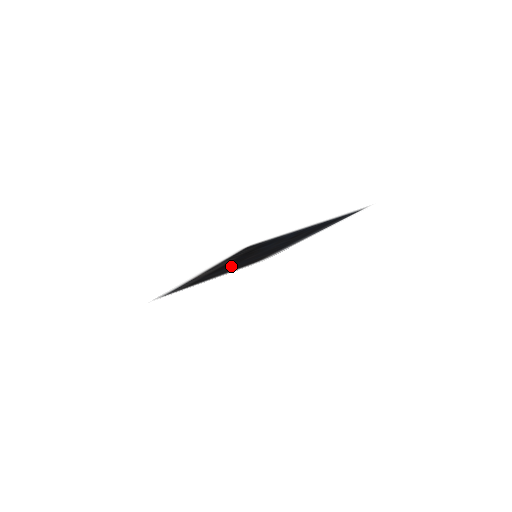
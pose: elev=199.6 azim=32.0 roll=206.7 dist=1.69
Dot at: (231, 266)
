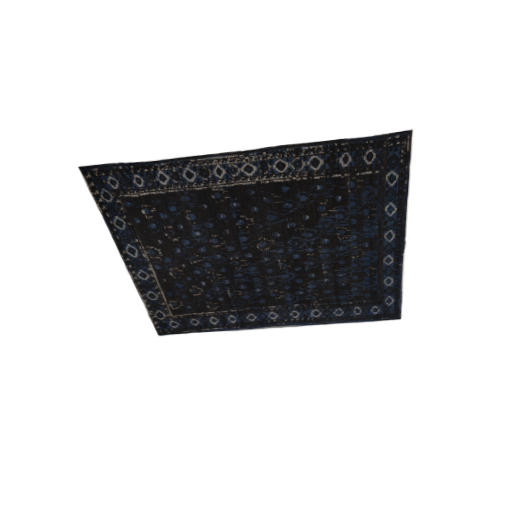
Dot at: (220, 235)
